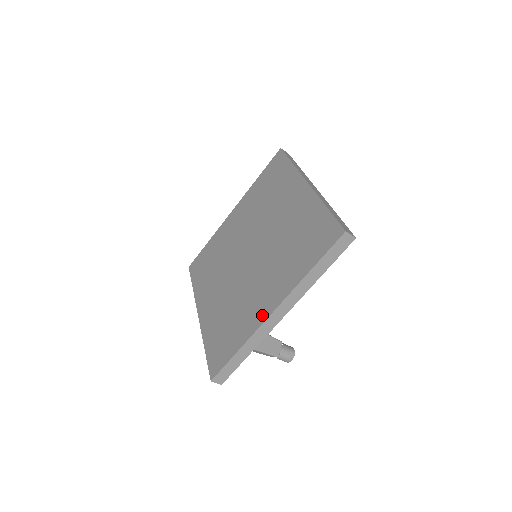
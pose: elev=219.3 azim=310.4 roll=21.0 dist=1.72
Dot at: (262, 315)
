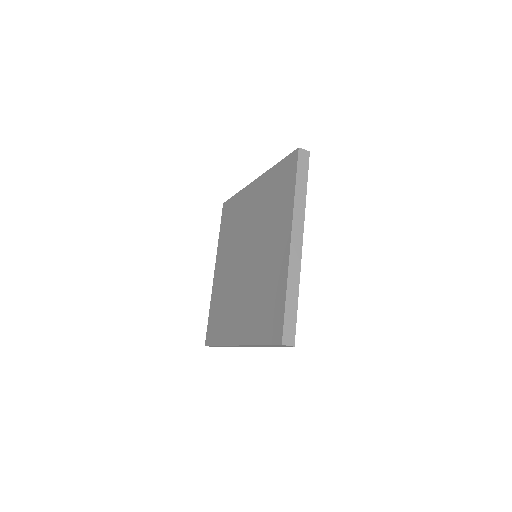
Dot at: (232, 338)
